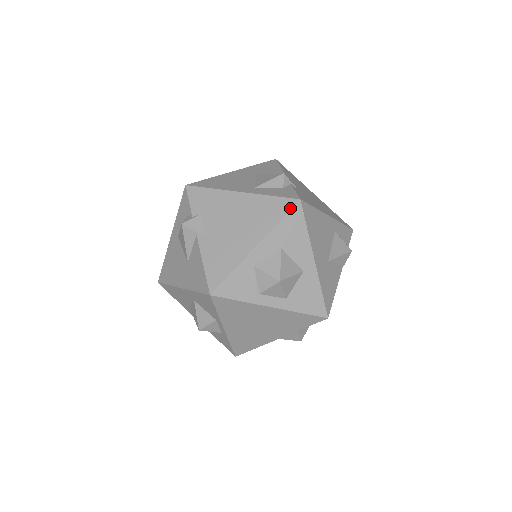
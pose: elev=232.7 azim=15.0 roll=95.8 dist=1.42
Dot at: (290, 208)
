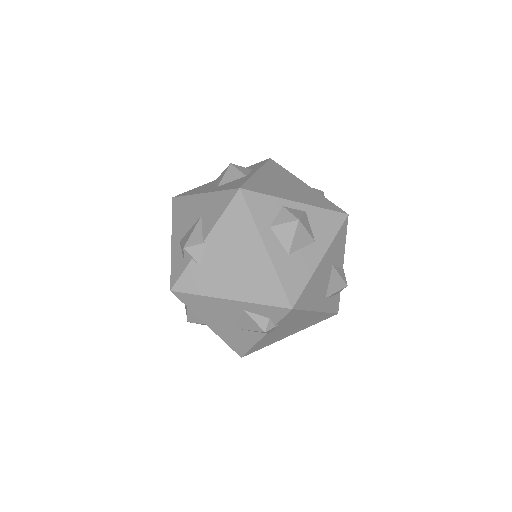
Dot at: occluded
